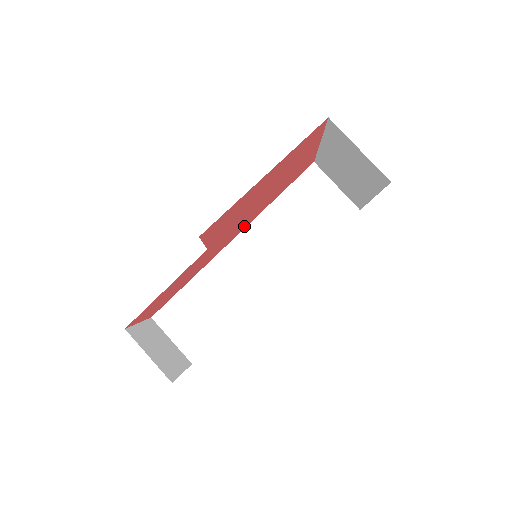
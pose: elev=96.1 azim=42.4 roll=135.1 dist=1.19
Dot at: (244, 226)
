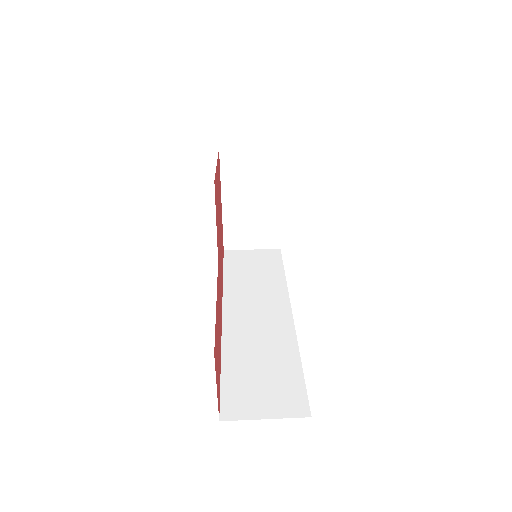
Dot at: occluded
